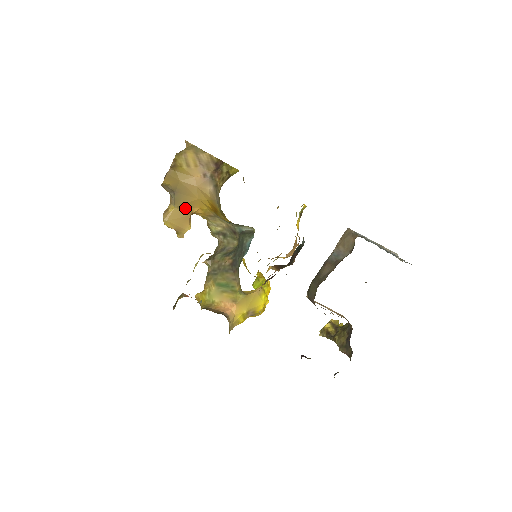
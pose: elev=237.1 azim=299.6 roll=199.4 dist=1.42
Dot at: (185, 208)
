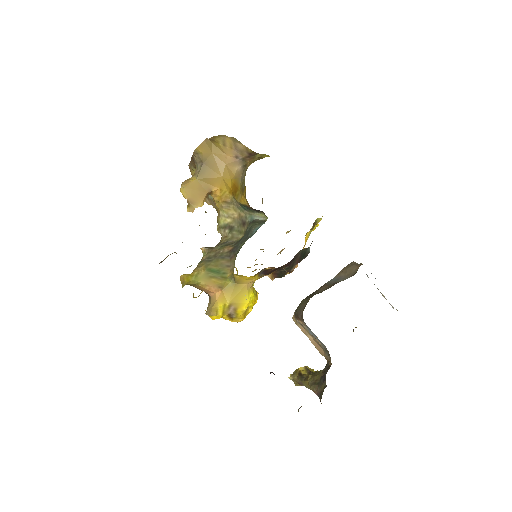
Dot at: (206, 183)
